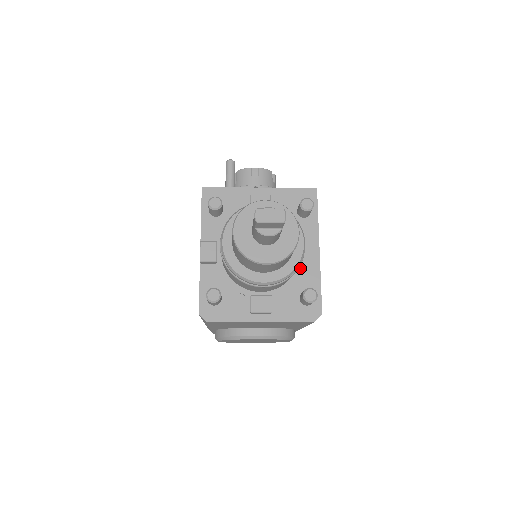
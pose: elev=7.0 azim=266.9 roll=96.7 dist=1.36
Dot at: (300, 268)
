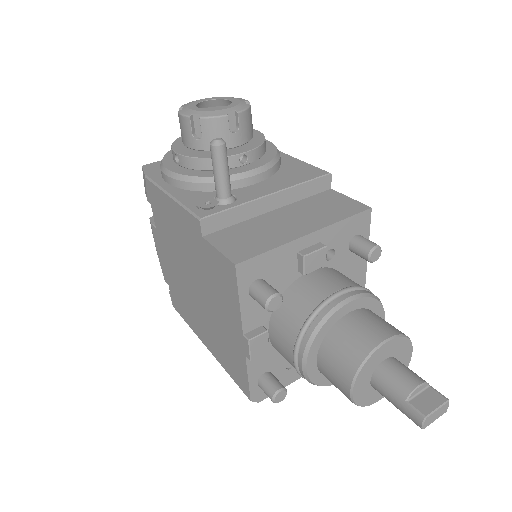
Dot at: occluded
